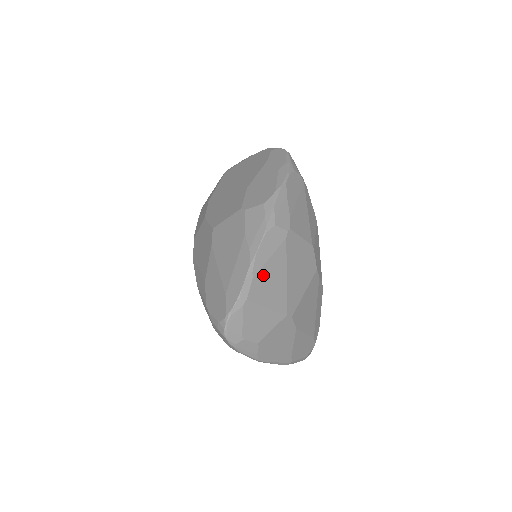
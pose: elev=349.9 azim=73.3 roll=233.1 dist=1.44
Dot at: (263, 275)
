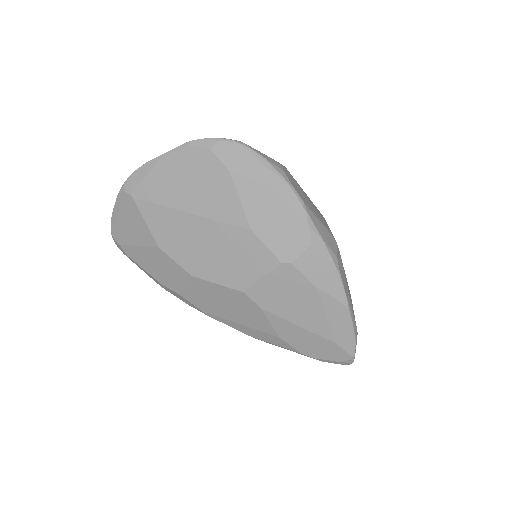
Dot at: (350, 301)
